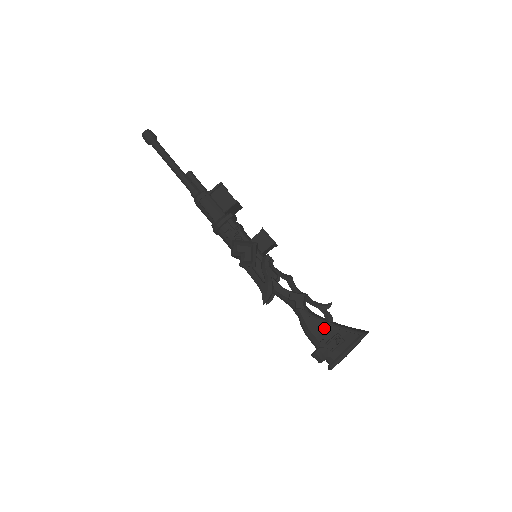
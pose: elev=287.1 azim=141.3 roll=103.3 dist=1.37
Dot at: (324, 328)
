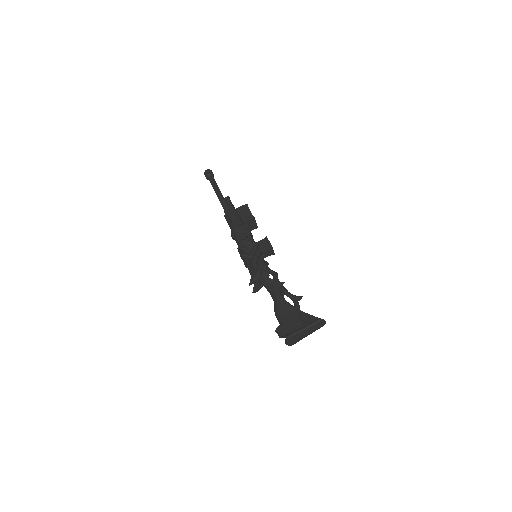
Dot at: (291, 311)
